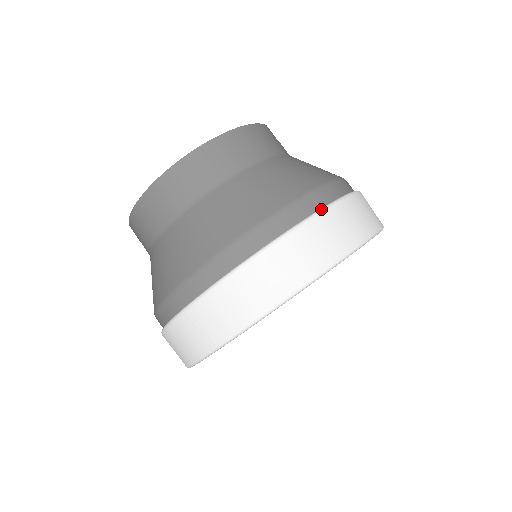
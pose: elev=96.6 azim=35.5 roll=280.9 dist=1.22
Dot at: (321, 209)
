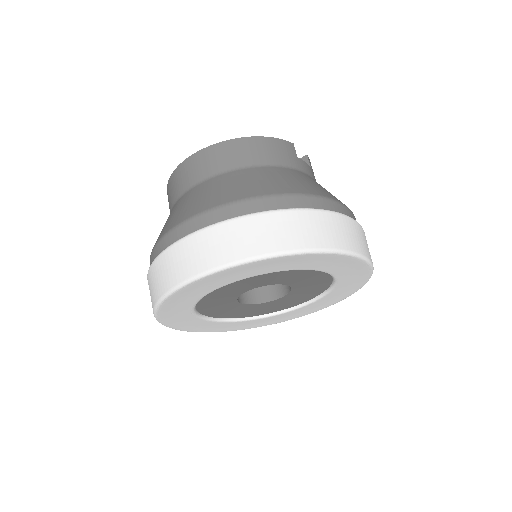
Dot at: (266, 210)
